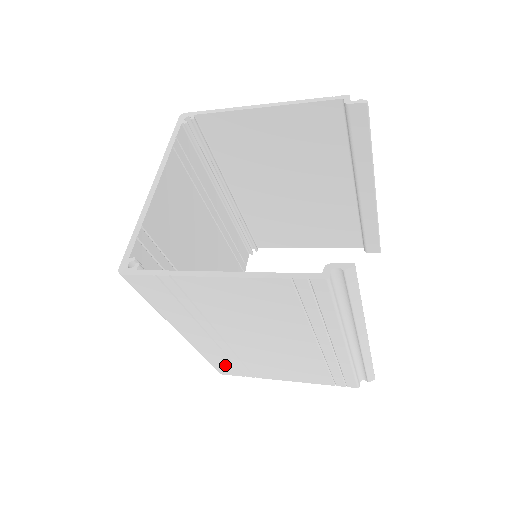
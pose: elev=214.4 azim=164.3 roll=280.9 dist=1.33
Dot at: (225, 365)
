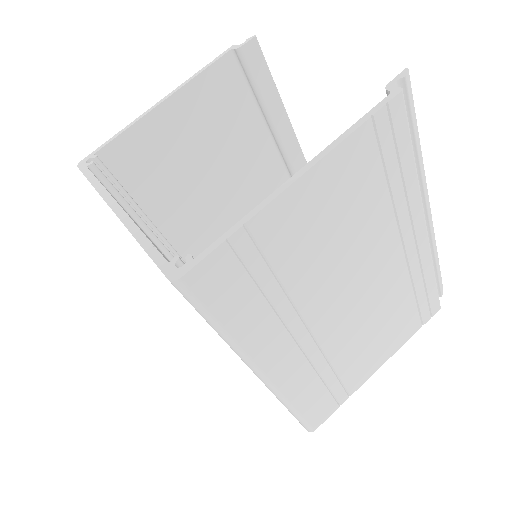
Dot at: (317, 402)
